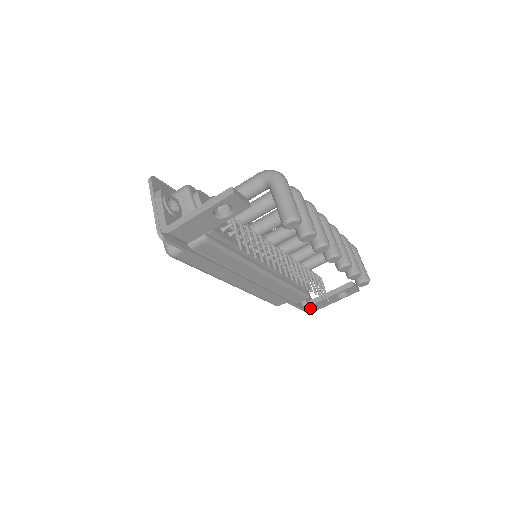
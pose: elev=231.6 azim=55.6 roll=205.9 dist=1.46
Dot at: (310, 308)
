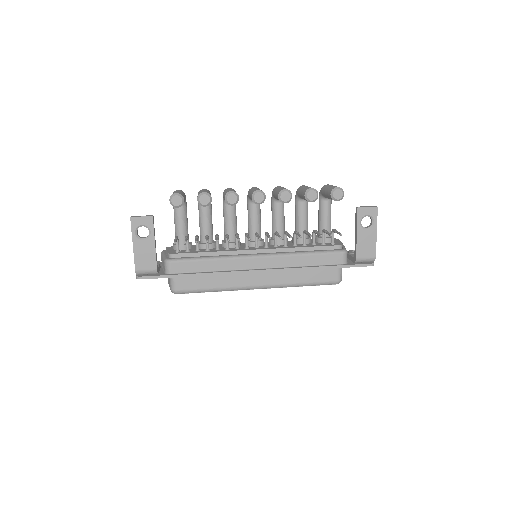
Dot at: (363, 260)
